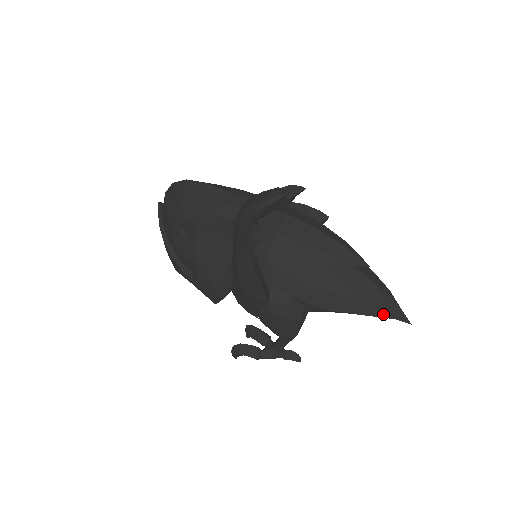
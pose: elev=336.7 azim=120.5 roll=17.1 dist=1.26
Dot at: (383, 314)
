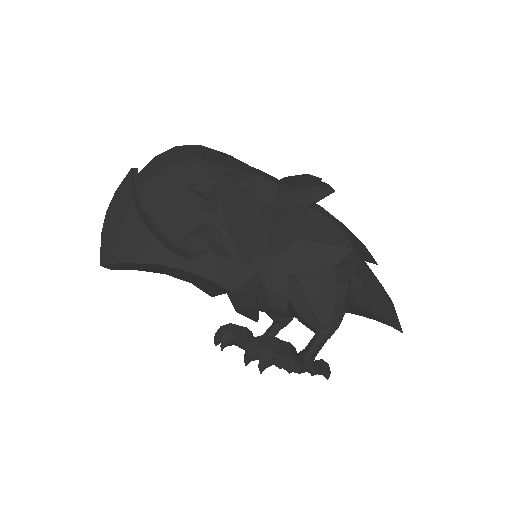
Dot at: (394, 312)
